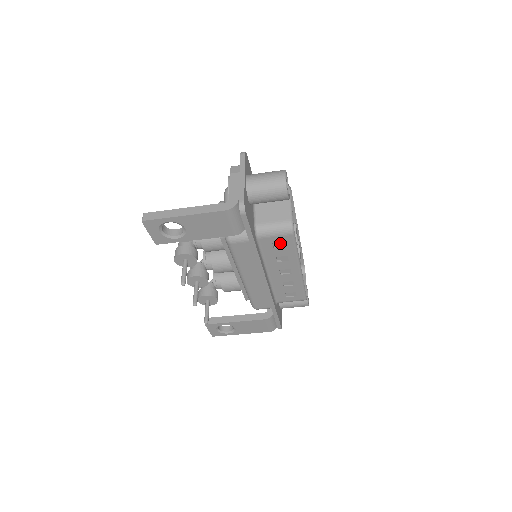
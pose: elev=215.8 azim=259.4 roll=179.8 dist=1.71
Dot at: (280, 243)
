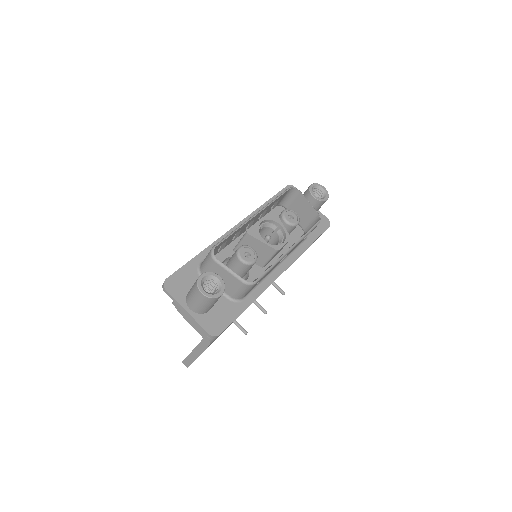
Dot at: occluded
